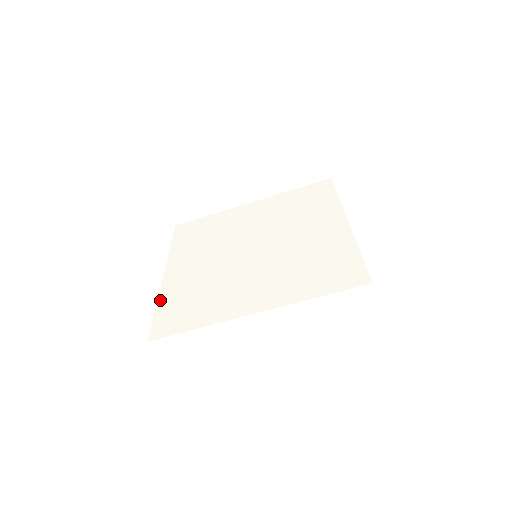
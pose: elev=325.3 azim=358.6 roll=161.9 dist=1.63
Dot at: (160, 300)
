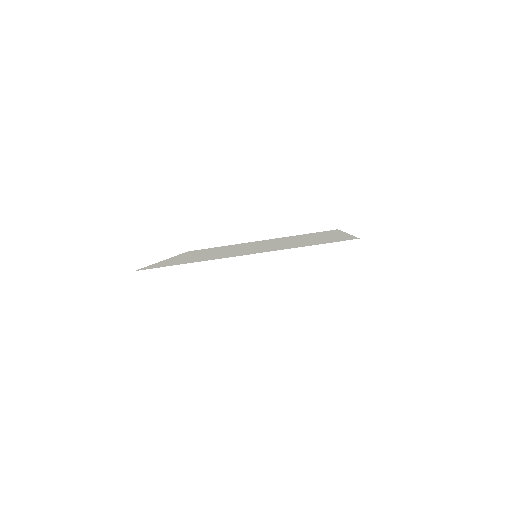
Dot at: (157, 263)
